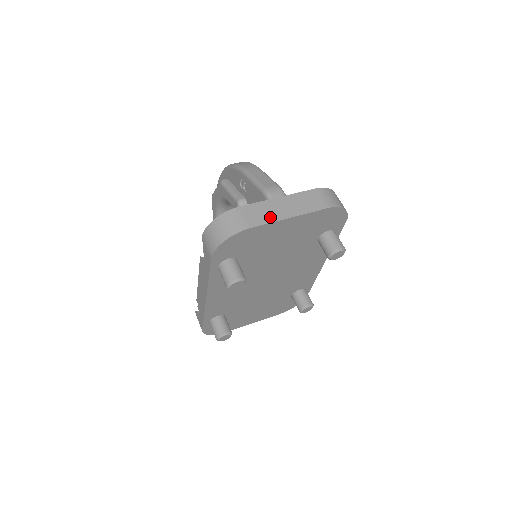
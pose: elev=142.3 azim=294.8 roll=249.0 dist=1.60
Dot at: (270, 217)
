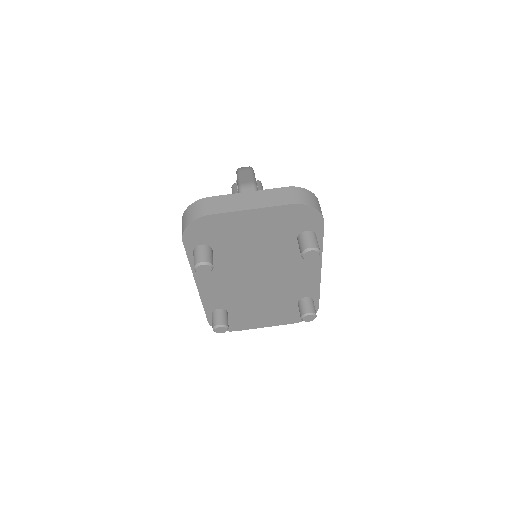
Dot at: (232, 207)
